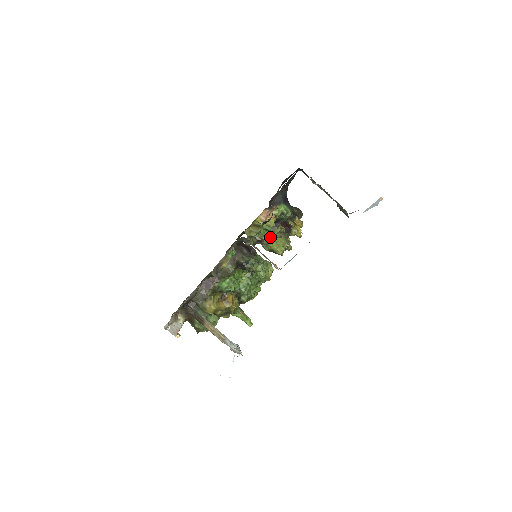
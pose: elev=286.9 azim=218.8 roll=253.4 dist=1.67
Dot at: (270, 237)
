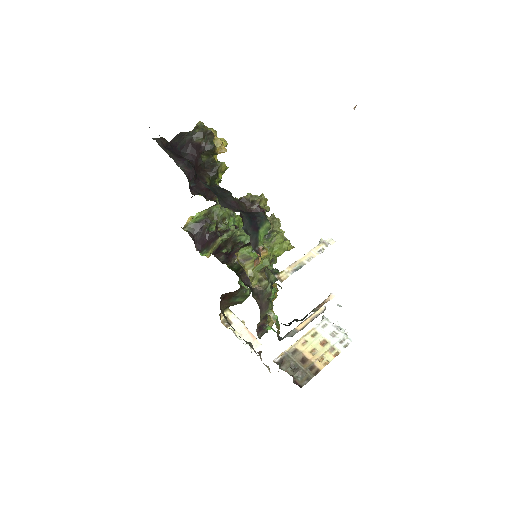
Dot at: occluded
